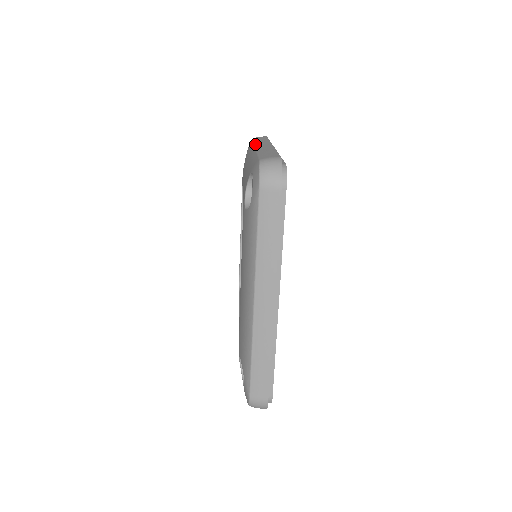
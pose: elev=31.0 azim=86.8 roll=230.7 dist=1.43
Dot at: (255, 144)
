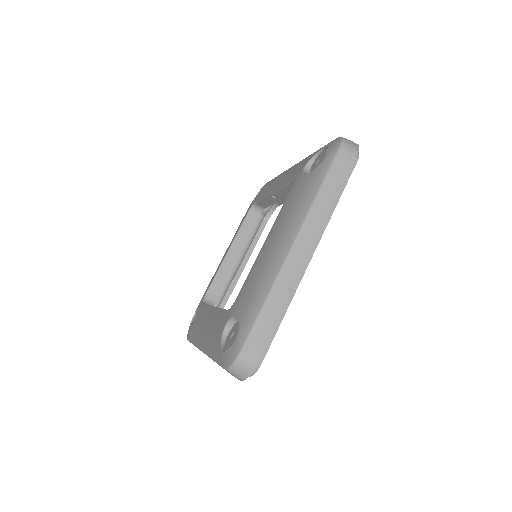
Dot at: occluded
